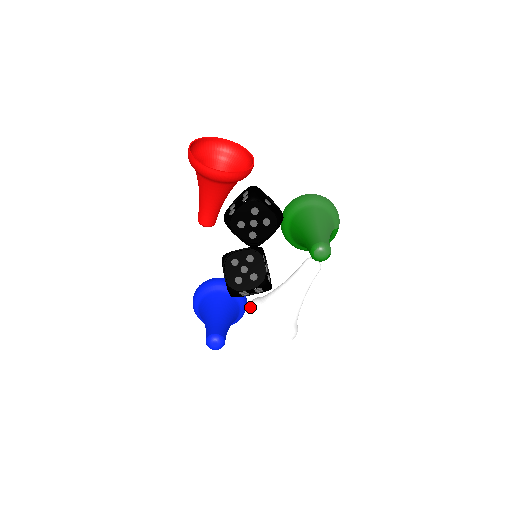
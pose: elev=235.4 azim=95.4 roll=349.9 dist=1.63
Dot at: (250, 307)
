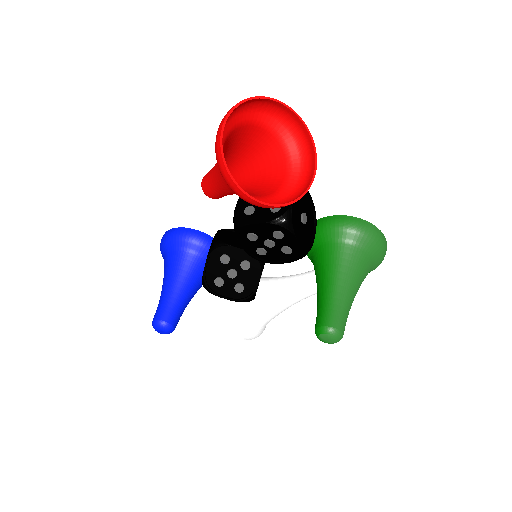
Dot at: occluded
